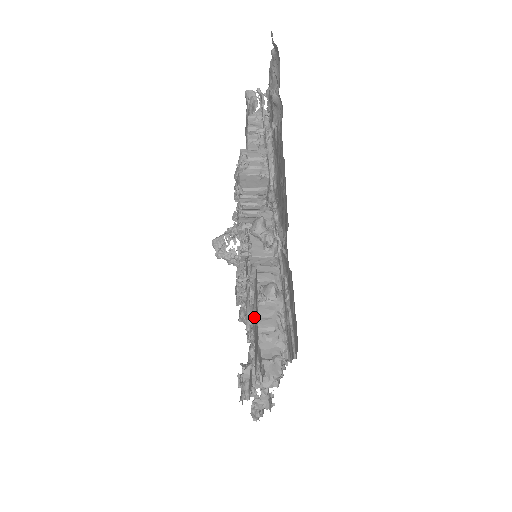
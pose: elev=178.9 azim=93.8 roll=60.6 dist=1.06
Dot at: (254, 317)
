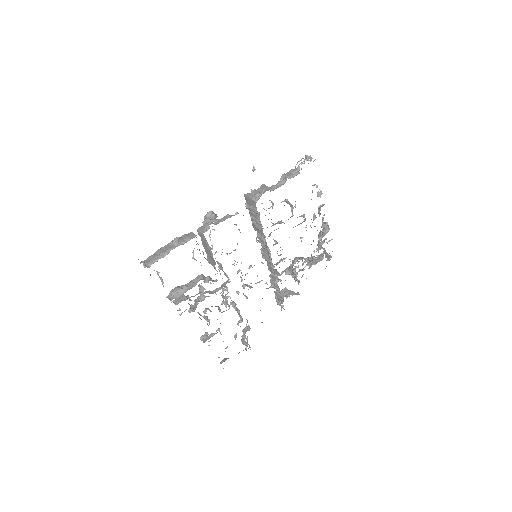
Dot at: occluded
